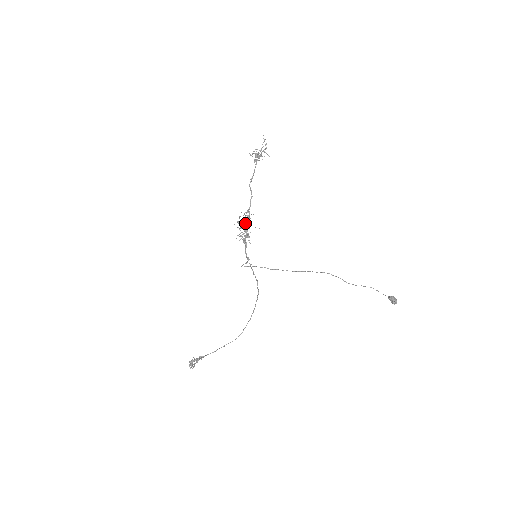
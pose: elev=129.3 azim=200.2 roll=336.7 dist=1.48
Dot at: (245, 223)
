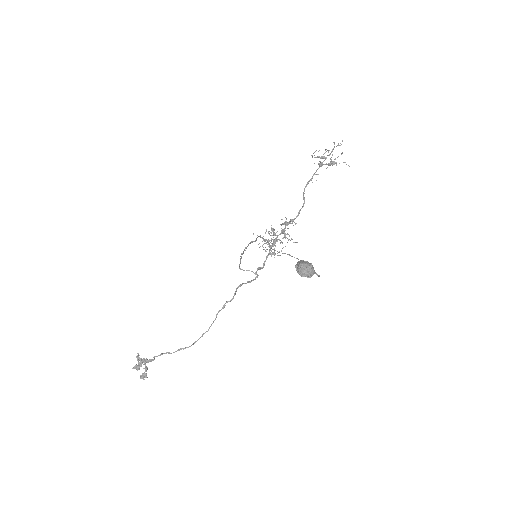
Dot at: (284, 233)
